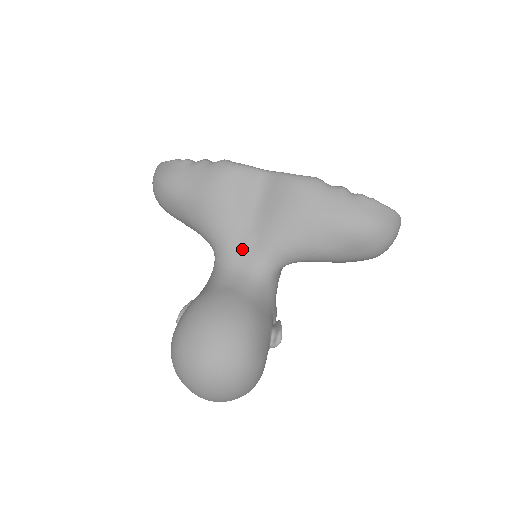
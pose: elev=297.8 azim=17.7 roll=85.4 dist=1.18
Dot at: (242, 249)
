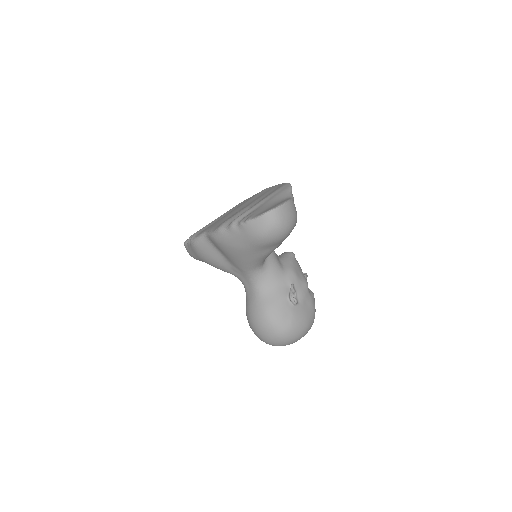
Dot at: (238, 274)
